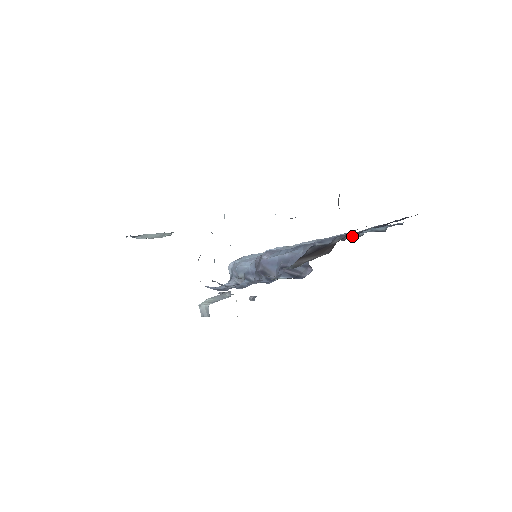
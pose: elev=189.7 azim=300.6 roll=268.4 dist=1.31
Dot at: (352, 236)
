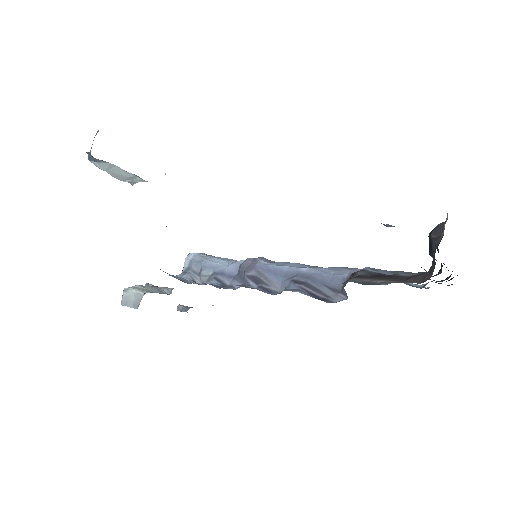
Dot at: occluded
